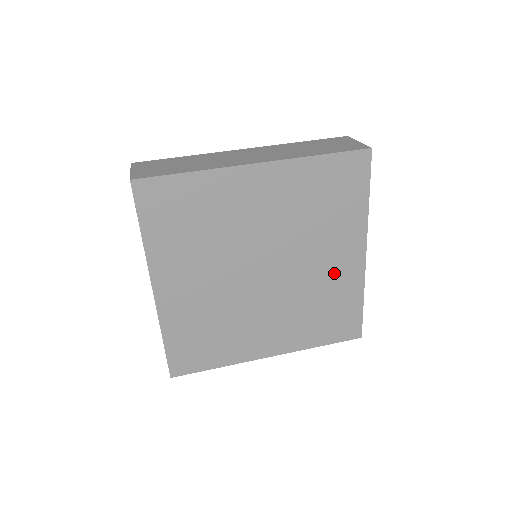
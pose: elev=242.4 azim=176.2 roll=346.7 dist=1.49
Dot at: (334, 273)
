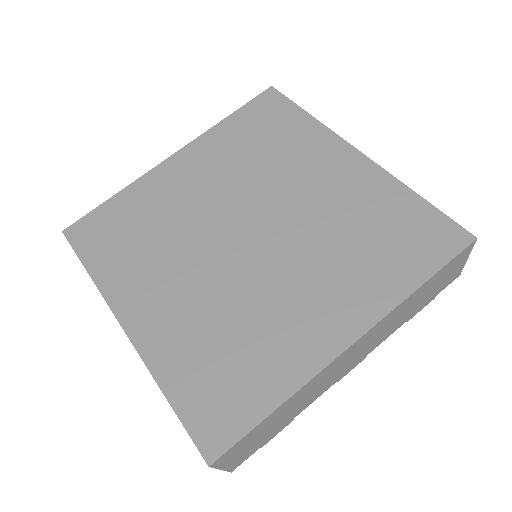
Dot at: (294, 321)
